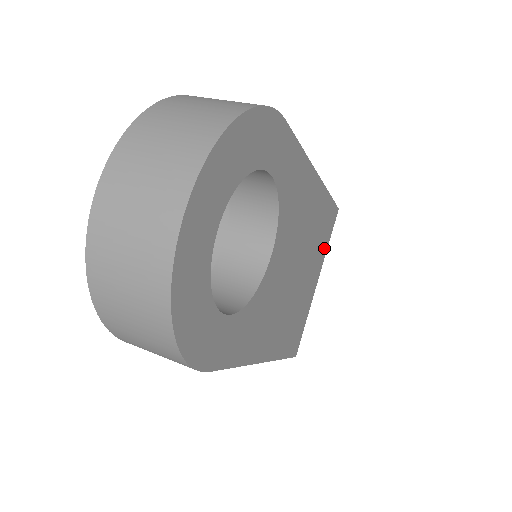
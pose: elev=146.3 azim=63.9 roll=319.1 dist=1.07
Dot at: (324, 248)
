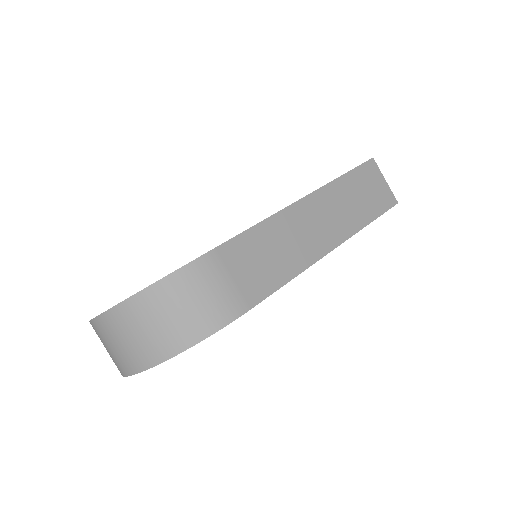
Dot at: occluded
